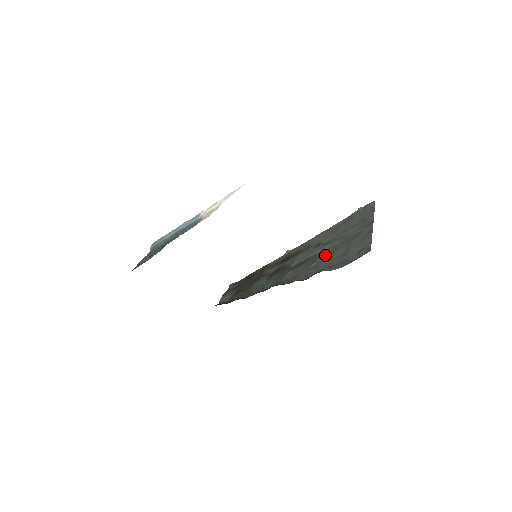
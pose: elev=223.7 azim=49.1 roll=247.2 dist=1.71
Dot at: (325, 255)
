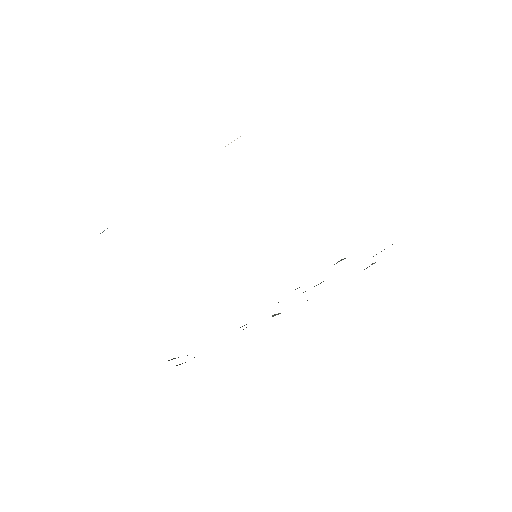
Dot at: occluded
